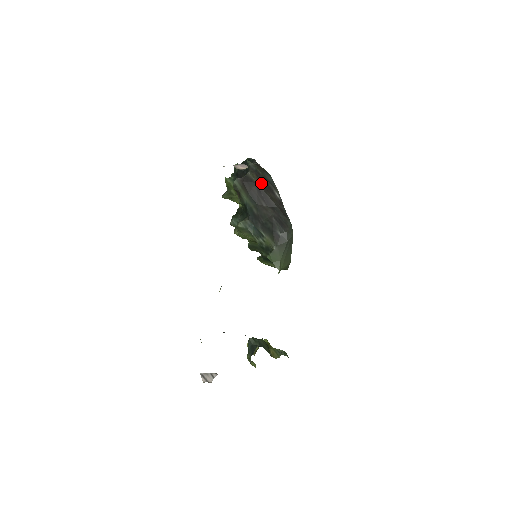
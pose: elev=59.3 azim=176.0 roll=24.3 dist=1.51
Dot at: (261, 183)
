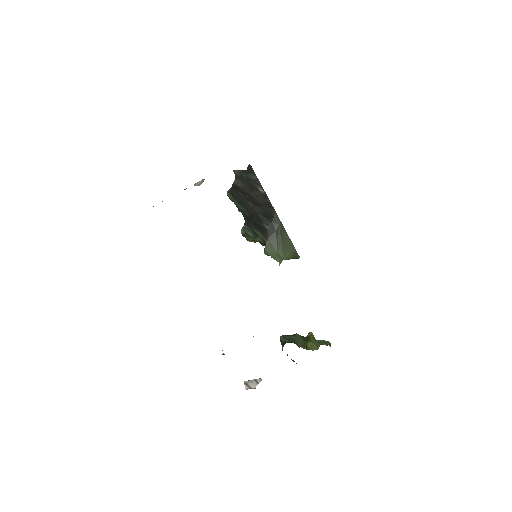
Dot at: (245, 186)
